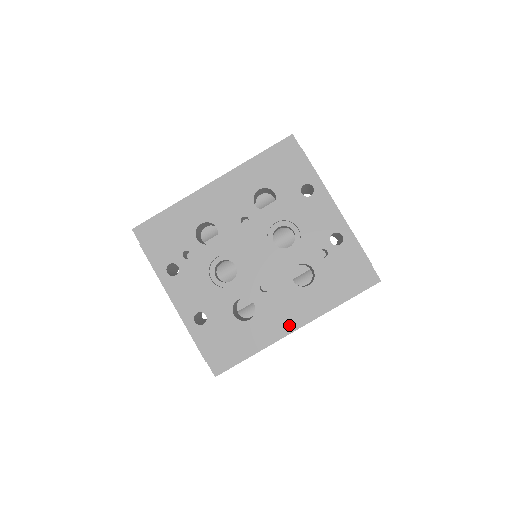
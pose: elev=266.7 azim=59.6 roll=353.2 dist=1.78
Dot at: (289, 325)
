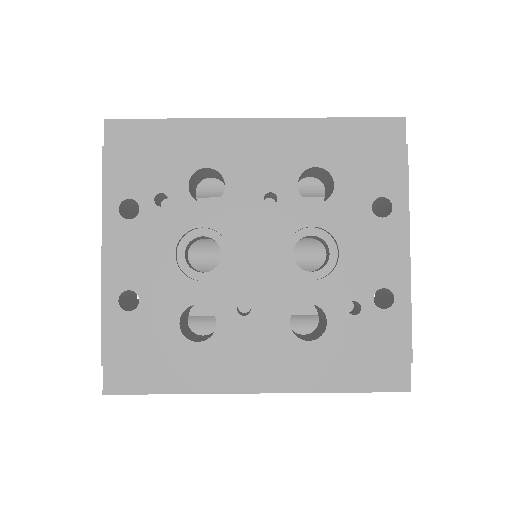
Dot at: (249, 380)
